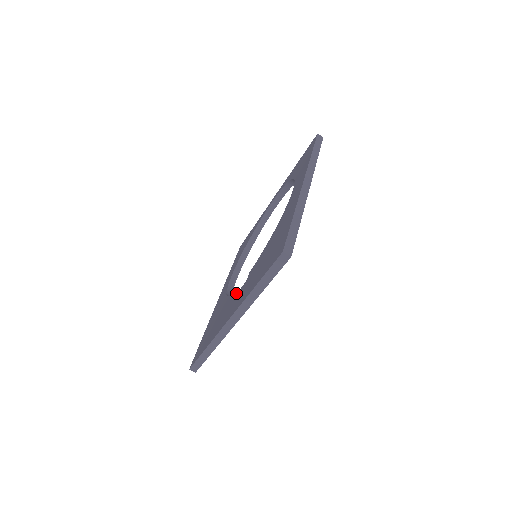
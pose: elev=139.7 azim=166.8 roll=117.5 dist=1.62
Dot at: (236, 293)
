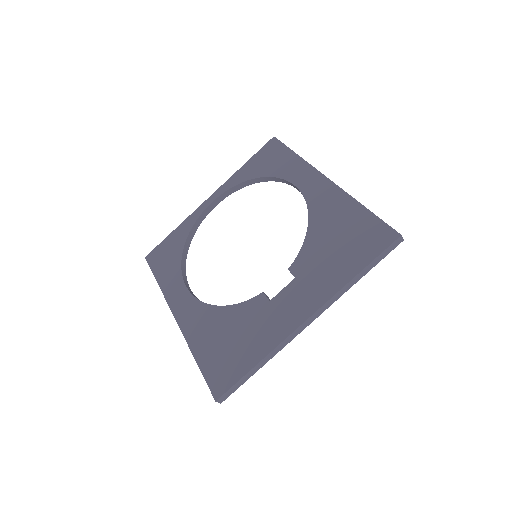
Dot at: (266, 295)
